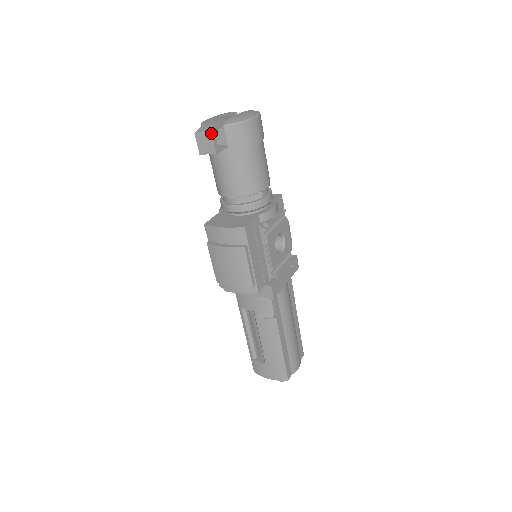
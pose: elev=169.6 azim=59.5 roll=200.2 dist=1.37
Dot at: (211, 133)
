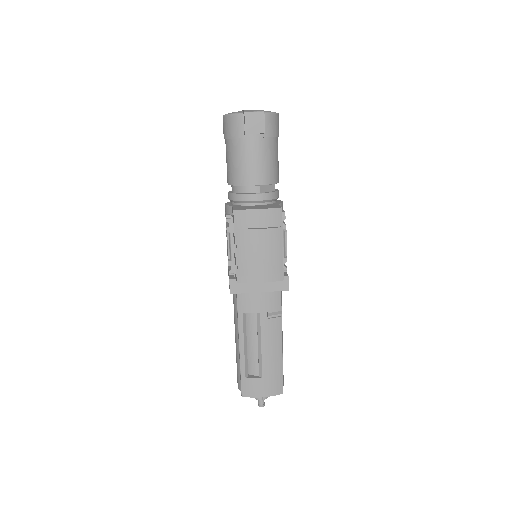
Dot at: occluded
